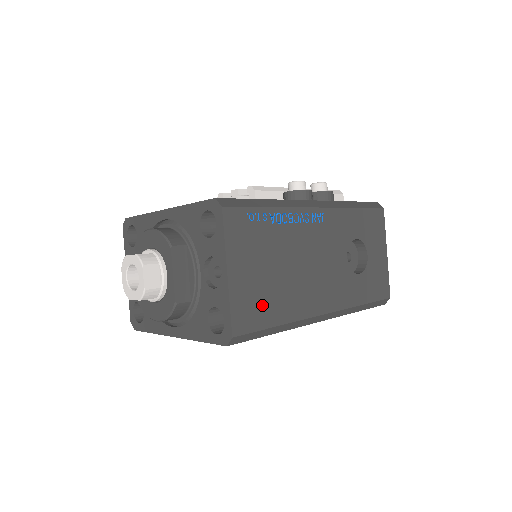
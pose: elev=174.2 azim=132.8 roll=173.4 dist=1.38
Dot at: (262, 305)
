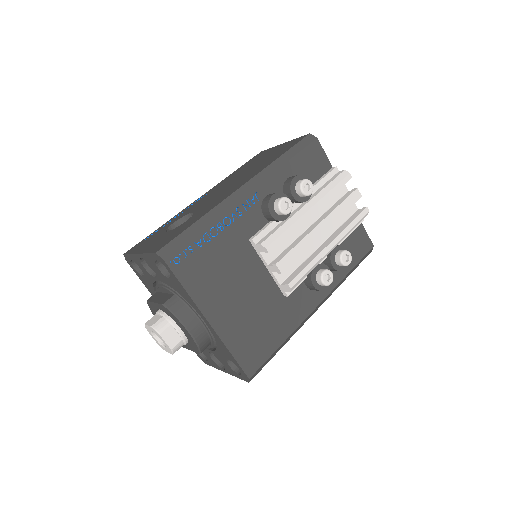
Dot at: occluded
